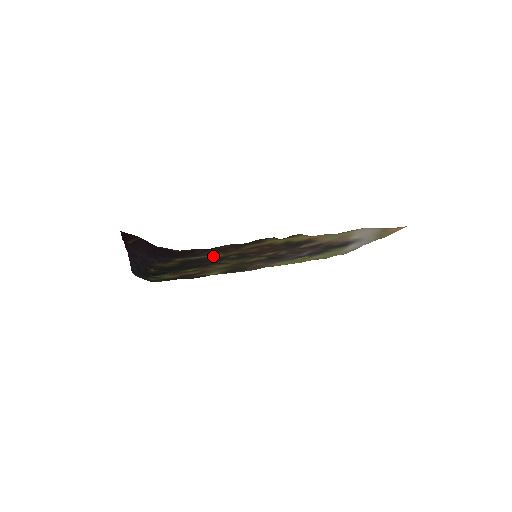
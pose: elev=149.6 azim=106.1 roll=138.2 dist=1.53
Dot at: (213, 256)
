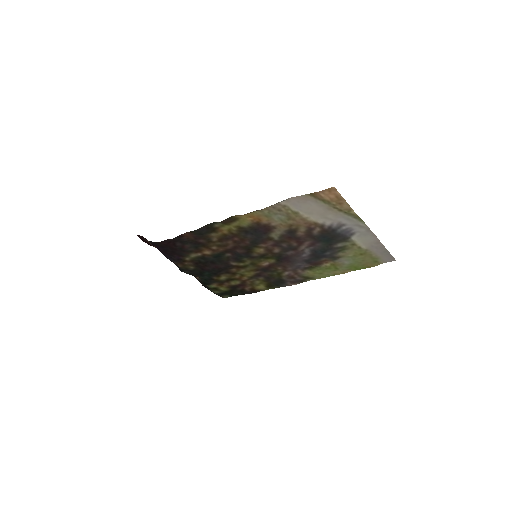
Dot at: (207, 253)
